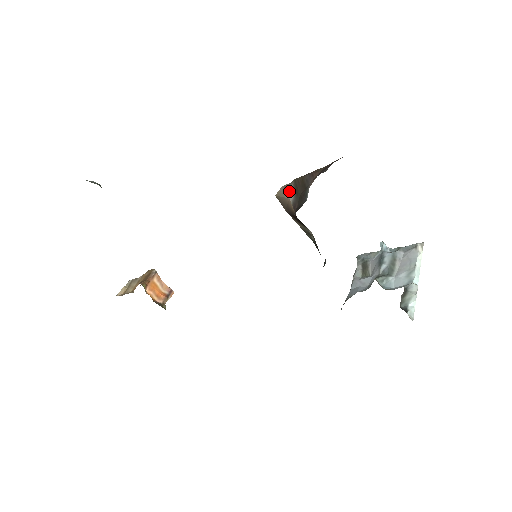
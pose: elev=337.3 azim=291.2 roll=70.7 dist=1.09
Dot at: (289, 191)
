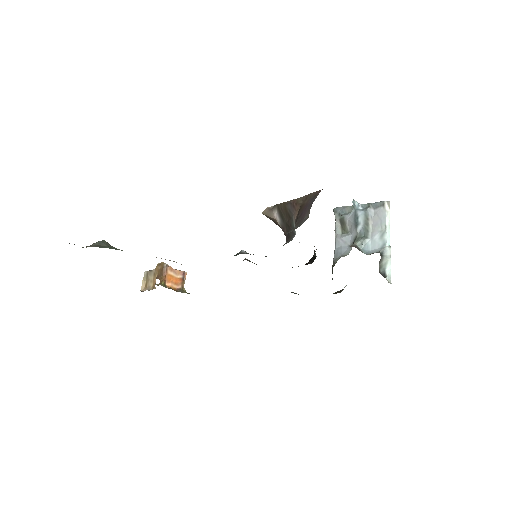
Dot at: (274, 214)
